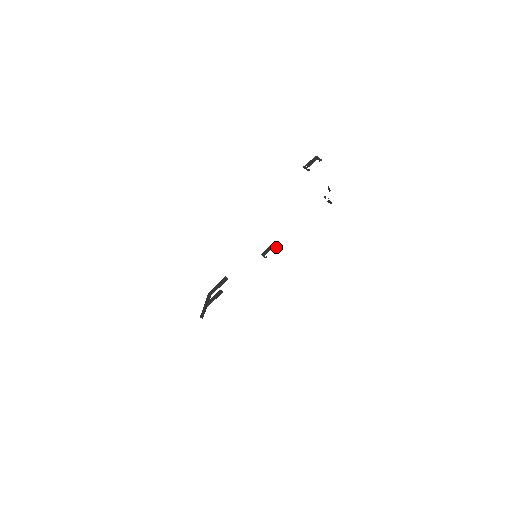
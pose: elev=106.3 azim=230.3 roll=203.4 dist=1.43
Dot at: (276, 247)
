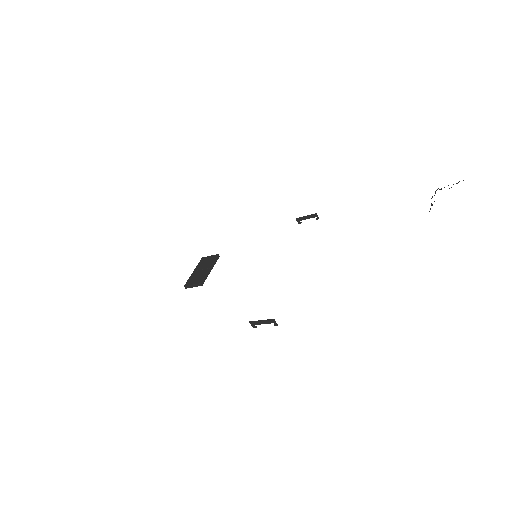
Dot at: occluded
